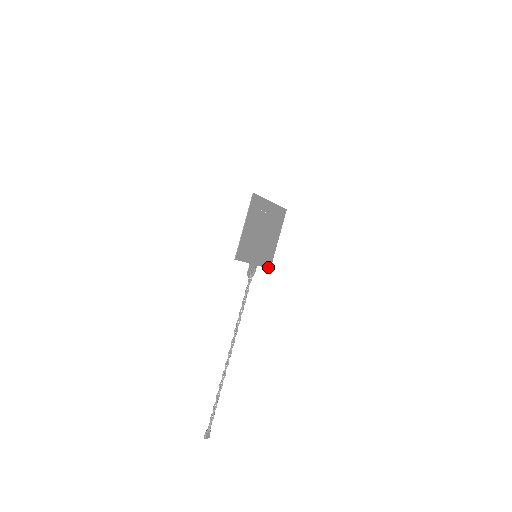
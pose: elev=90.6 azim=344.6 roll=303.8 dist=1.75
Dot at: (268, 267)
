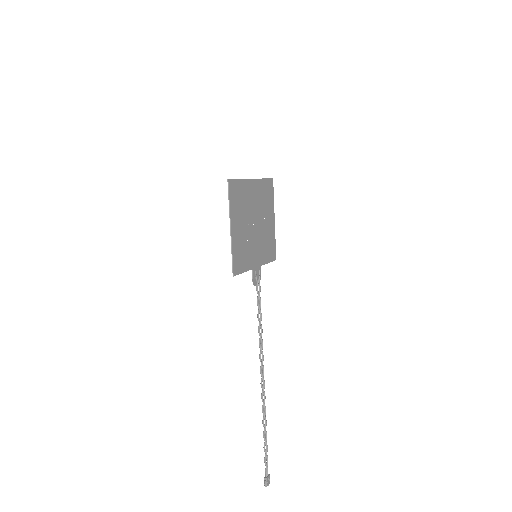
Dot at: (273, 260)
